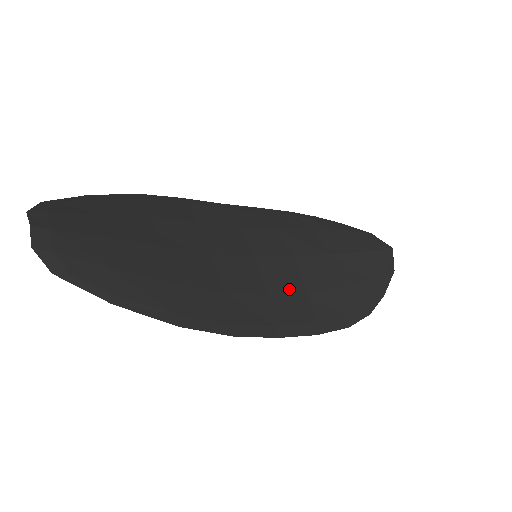
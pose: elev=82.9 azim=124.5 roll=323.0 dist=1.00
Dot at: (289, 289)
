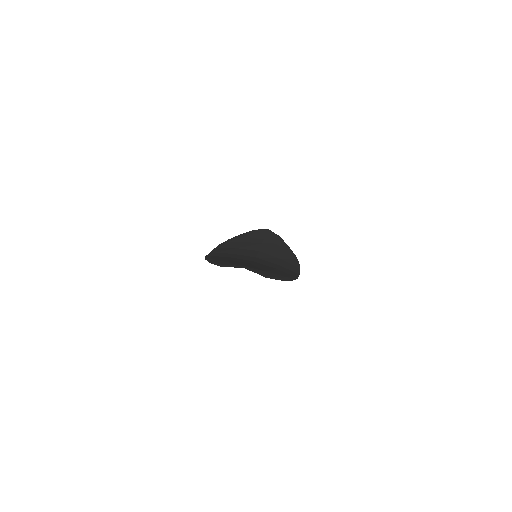
Dot at: (276, 260)
